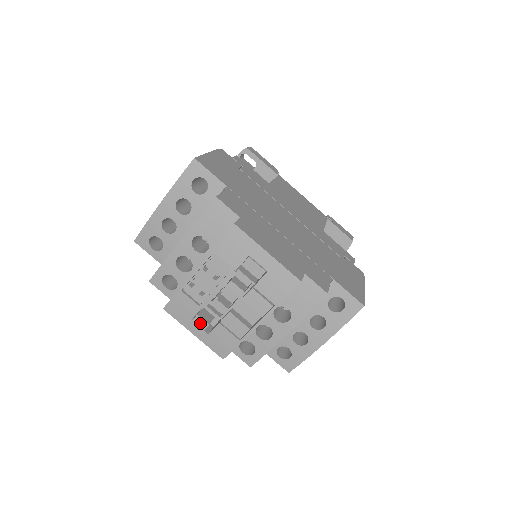
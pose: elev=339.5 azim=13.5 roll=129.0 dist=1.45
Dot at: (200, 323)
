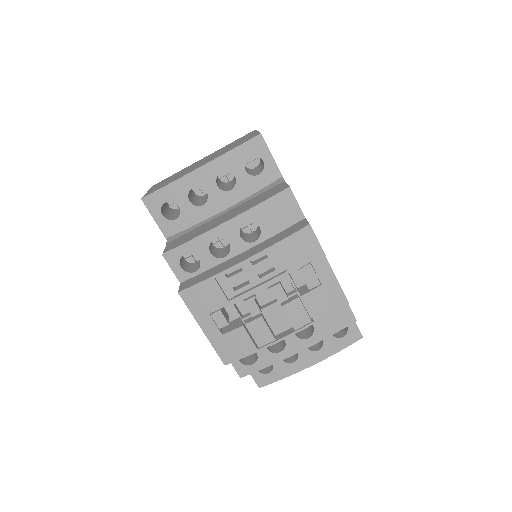
Dot at: (219, 320)
